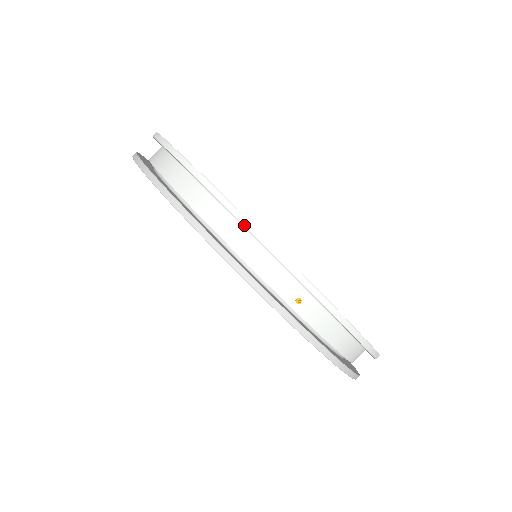
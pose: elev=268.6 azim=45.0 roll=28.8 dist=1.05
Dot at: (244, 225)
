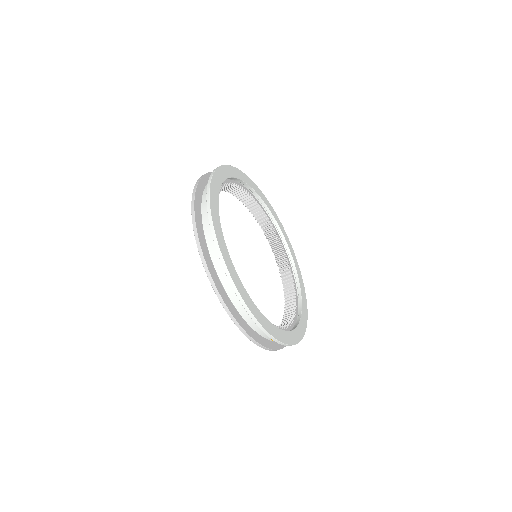
Dot at: (256, 324)
